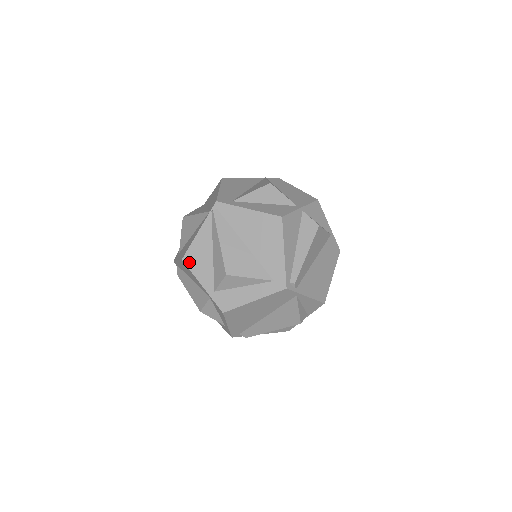
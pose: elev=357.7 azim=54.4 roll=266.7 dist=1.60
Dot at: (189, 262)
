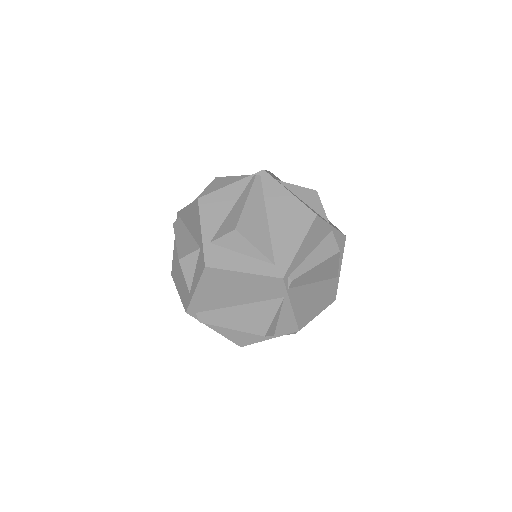
Dot at: (203, 204)
